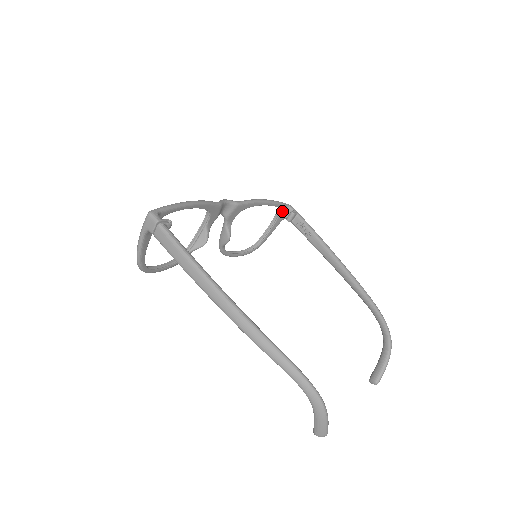
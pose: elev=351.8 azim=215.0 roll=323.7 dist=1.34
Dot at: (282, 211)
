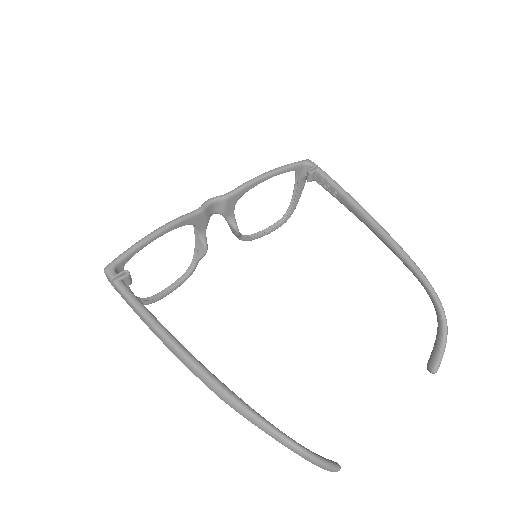
Dot at: (299, 171)
